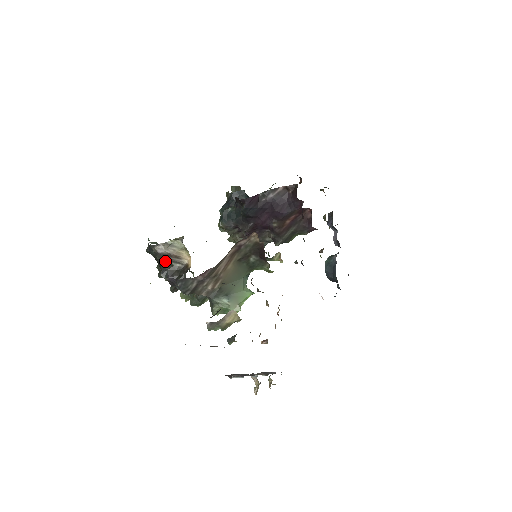
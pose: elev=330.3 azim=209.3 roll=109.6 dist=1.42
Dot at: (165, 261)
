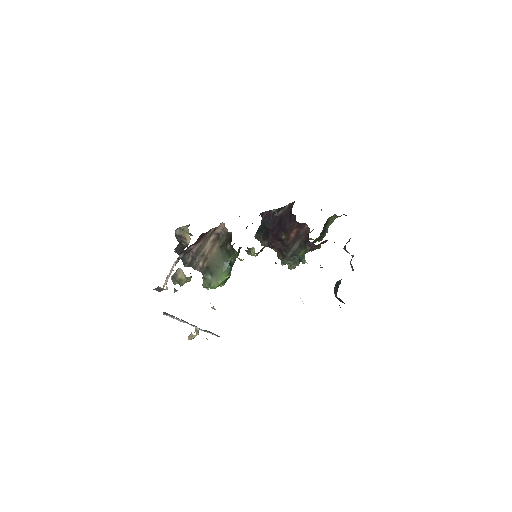
Dot at: (179, 241)
